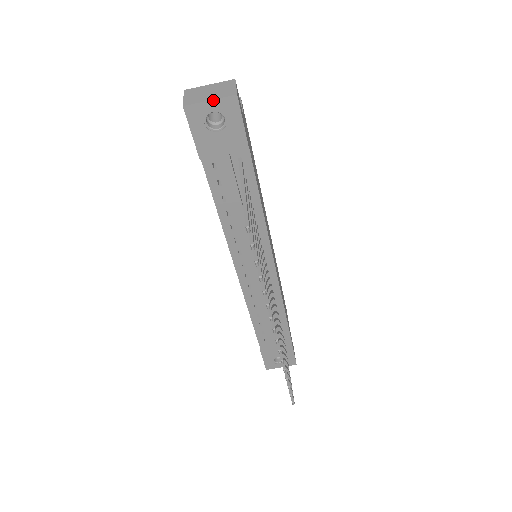
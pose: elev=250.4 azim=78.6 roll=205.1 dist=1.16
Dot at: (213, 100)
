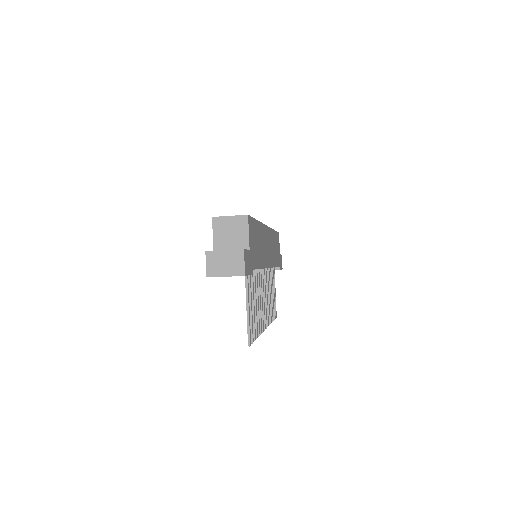
Dot at: (228, 276)
